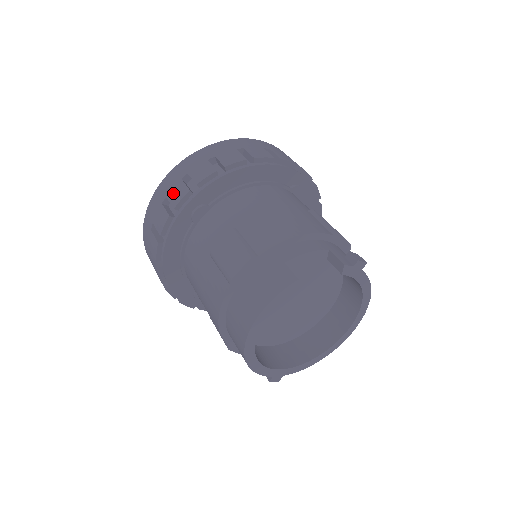
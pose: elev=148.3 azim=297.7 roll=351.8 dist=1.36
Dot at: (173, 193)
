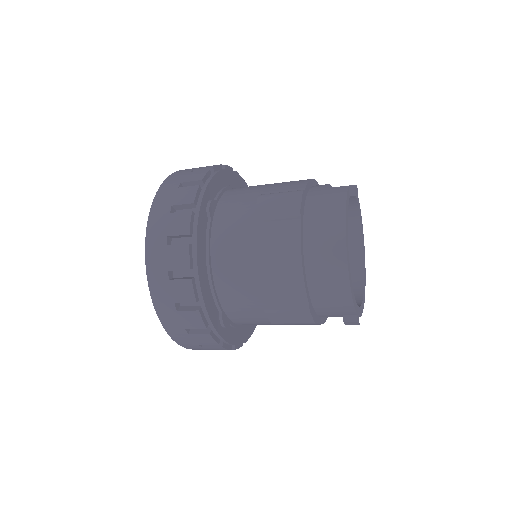
Dot at: (180, 197)
